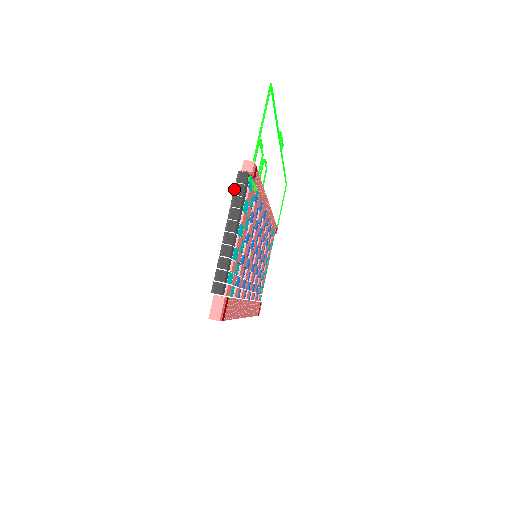
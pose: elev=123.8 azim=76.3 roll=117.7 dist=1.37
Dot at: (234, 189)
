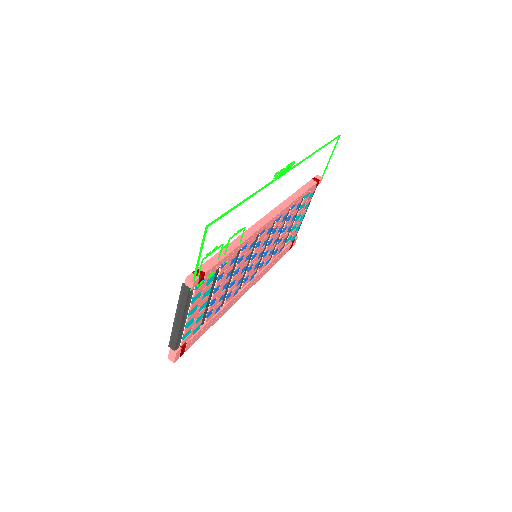
Dot at: (180, 294)
